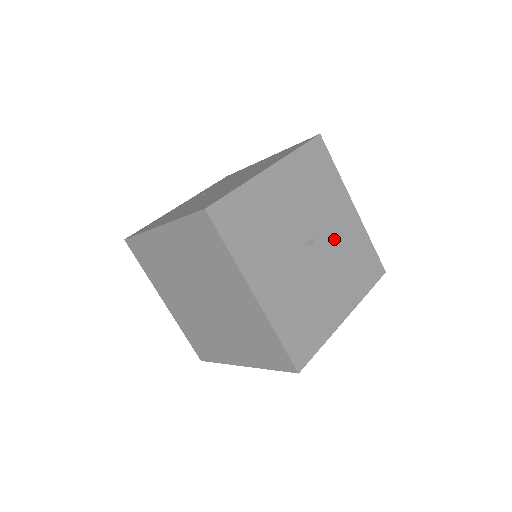
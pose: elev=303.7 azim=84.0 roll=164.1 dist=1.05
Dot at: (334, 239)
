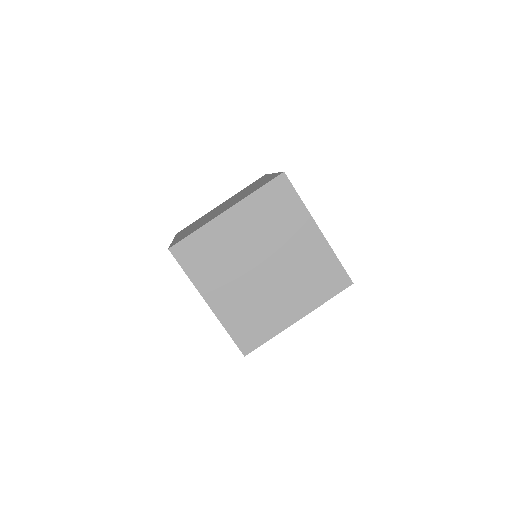
Dot at: occluded
